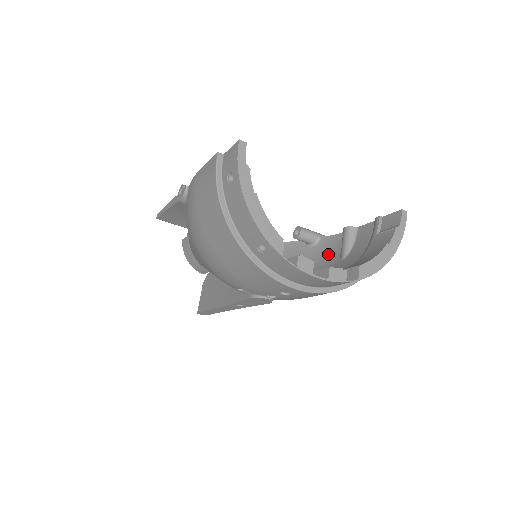
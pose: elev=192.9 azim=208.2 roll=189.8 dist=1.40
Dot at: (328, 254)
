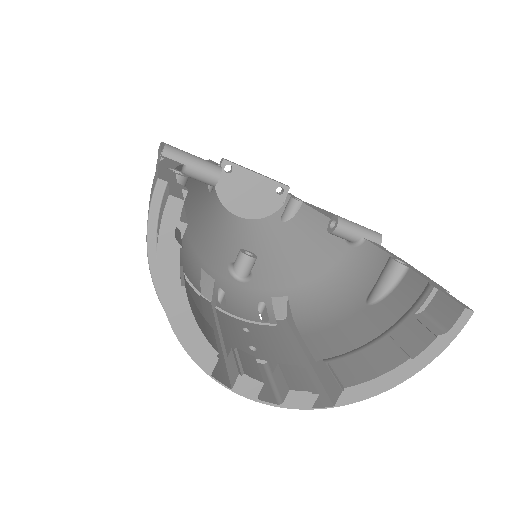
Dot at: (361, 274)
